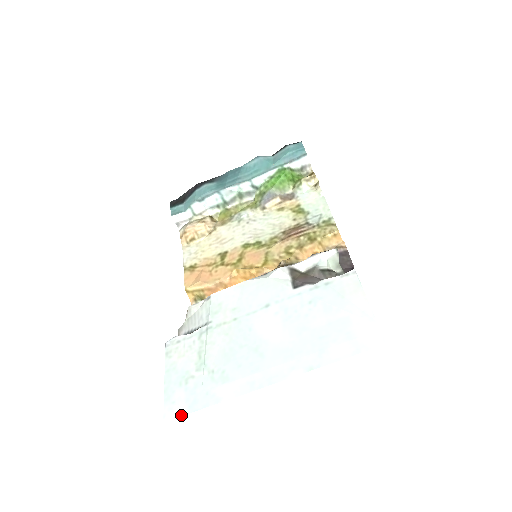
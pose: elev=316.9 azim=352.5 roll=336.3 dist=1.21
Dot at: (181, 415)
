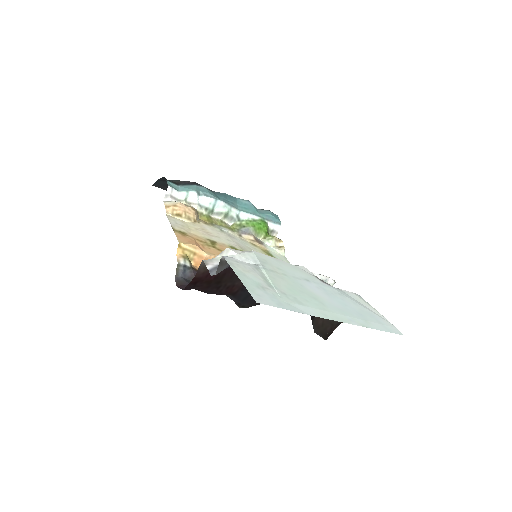
Dot at: (273, 306)
